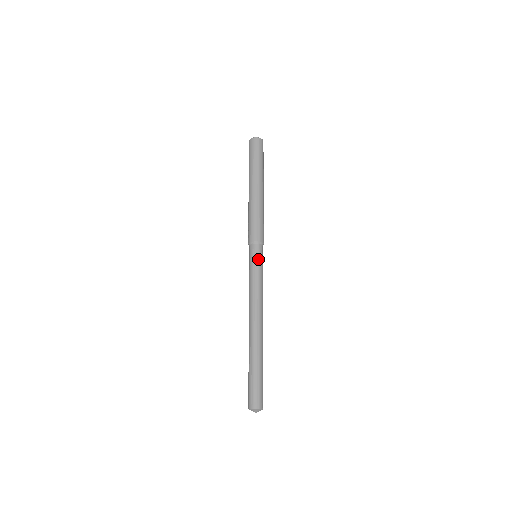
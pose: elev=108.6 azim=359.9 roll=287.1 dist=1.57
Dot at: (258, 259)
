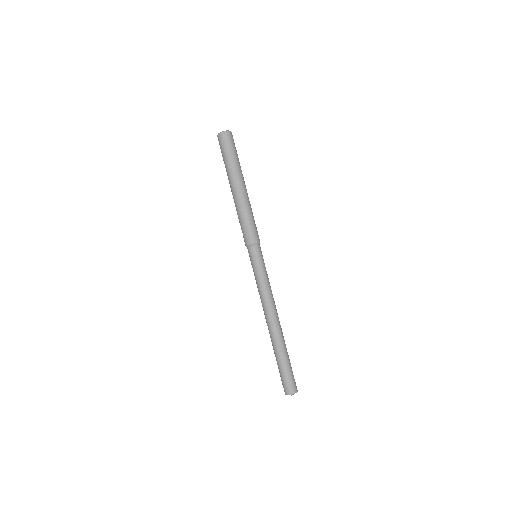
Dot at: (261, 260)
